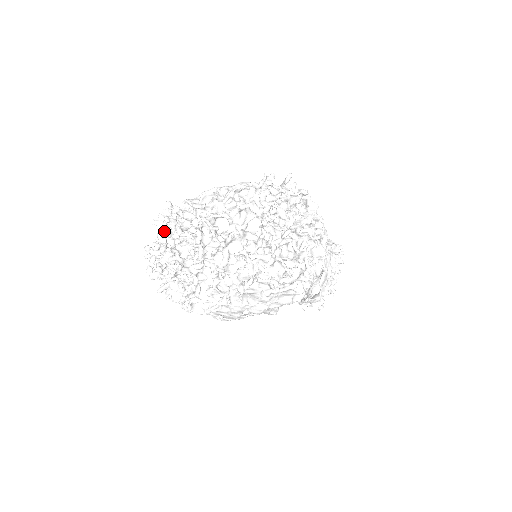
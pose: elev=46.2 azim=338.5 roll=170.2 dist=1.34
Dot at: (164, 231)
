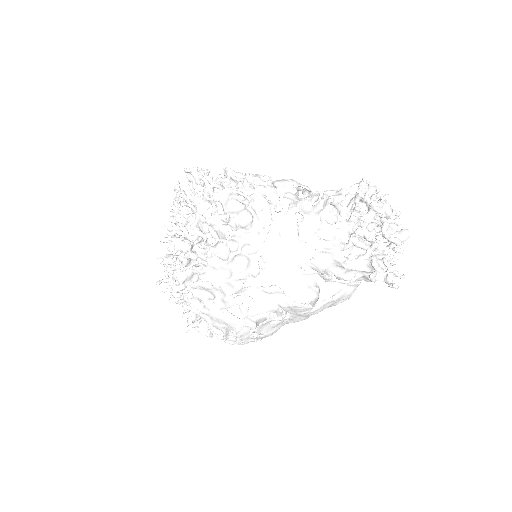
Dot at: occluded
